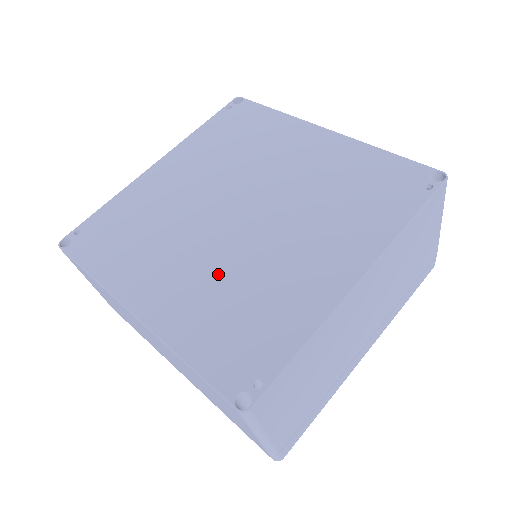
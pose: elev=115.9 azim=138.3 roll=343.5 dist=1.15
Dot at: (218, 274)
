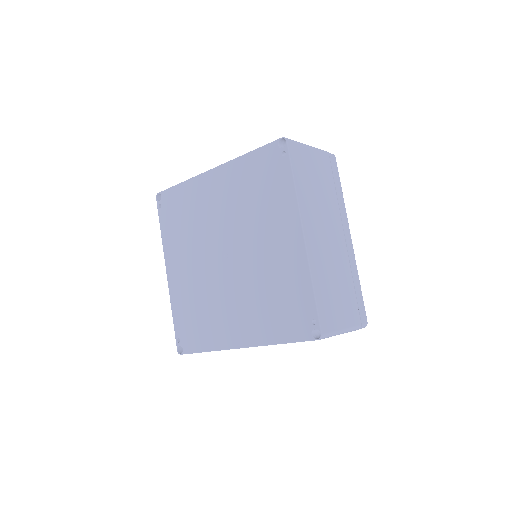
Dot at: (251, 295)
